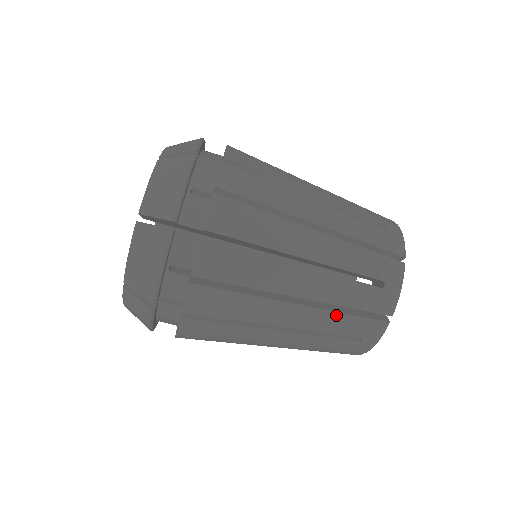
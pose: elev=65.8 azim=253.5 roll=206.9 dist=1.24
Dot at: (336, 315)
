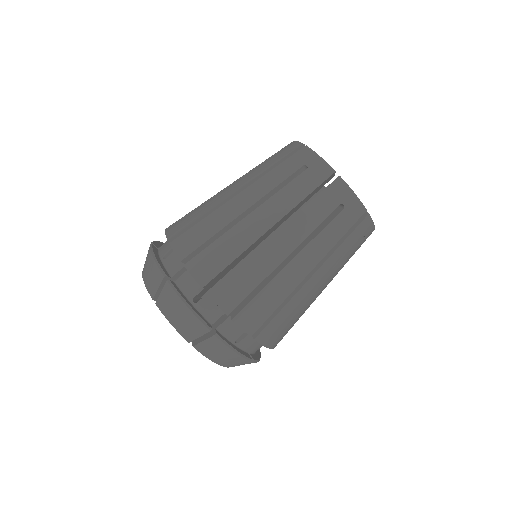
Dot at: (269, 174)
